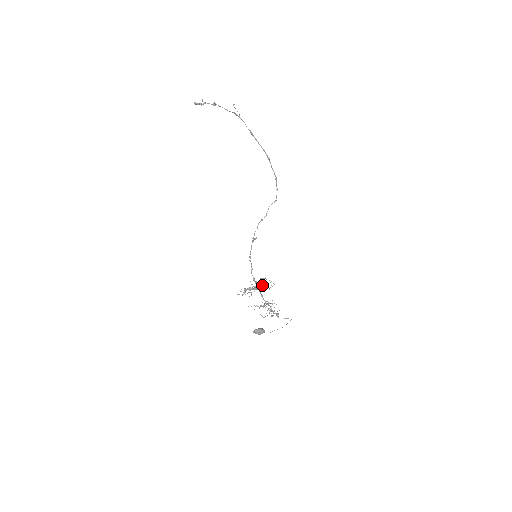
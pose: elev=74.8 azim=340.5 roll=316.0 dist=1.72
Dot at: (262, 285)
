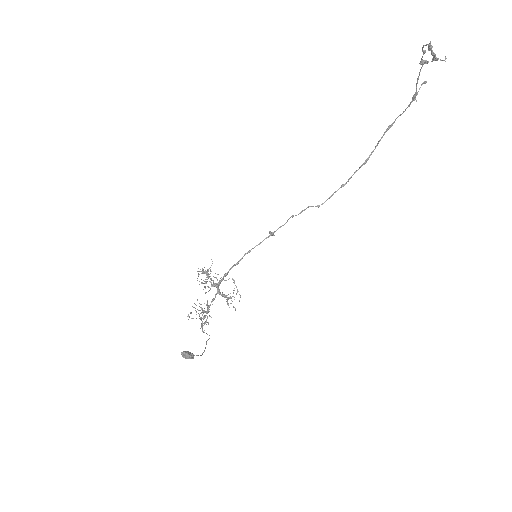
Dot at: occluded
